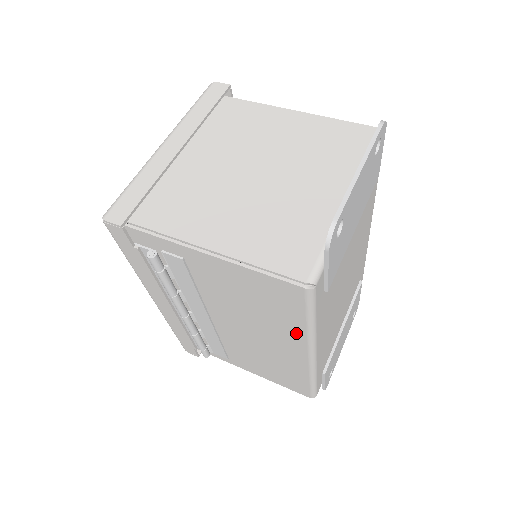
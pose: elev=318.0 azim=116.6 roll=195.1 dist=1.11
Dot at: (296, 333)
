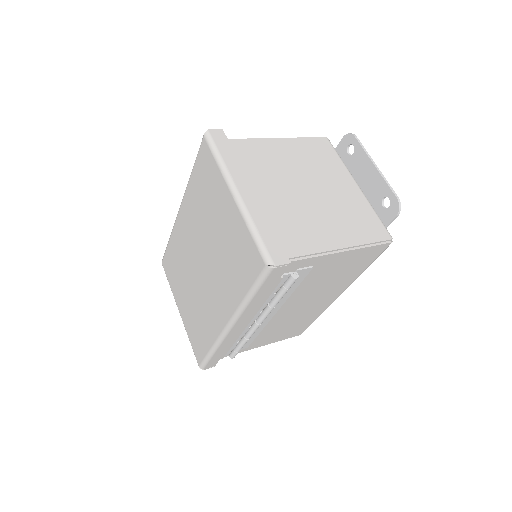
Dot at: (349, 281)
